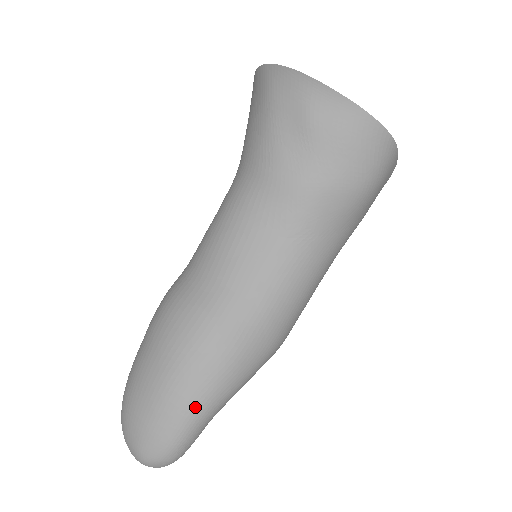
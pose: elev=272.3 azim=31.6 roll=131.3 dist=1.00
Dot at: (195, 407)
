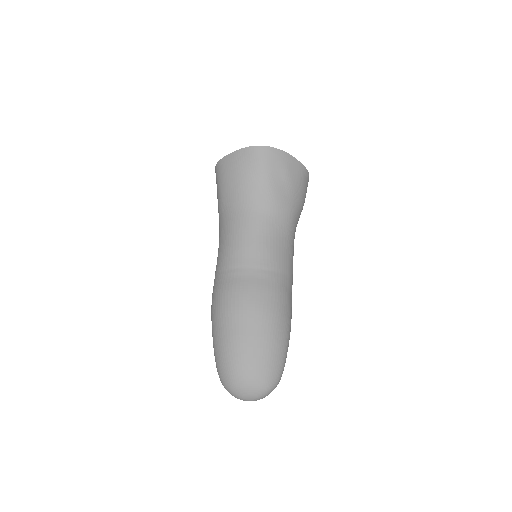
Dot at: (287, 341)
